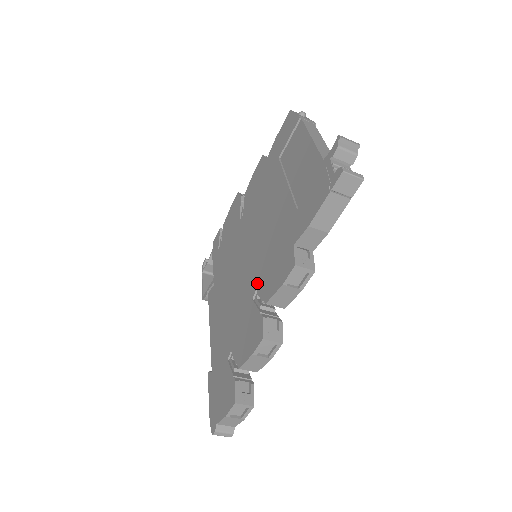
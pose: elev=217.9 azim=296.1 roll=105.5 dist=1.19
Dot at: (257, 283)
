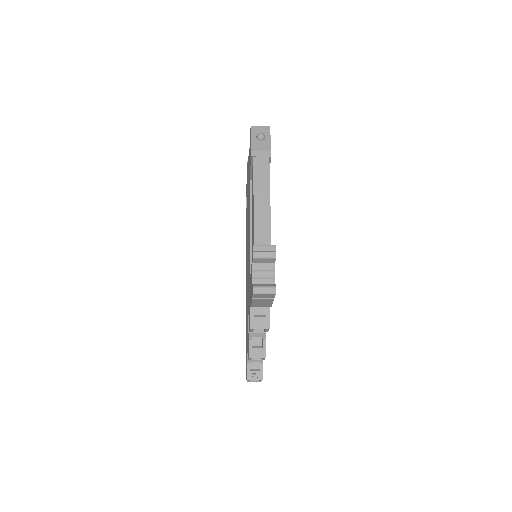
Dot at: (248, 300)
